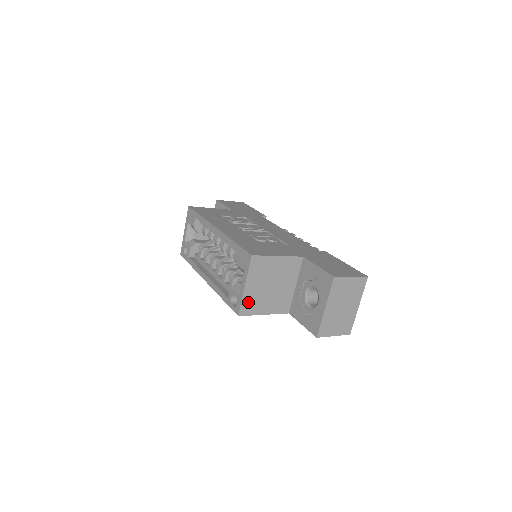
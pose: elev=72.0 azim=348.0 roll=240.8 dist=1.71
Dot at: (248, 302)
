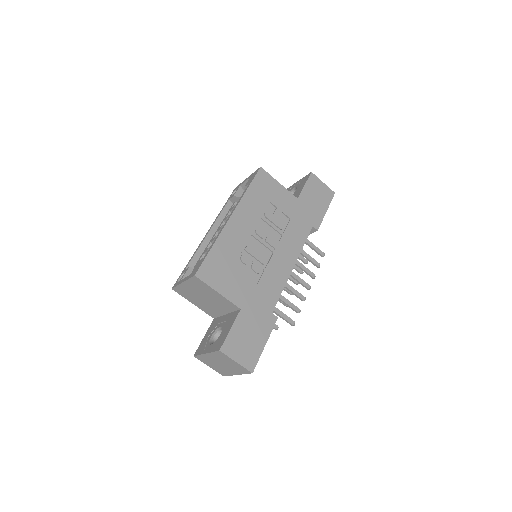
Dot at: (182, 290)
